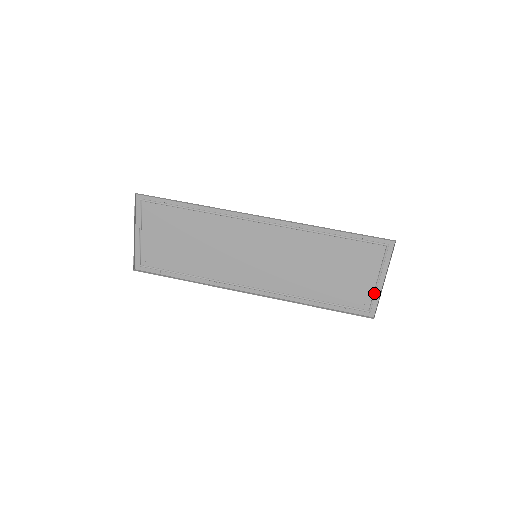
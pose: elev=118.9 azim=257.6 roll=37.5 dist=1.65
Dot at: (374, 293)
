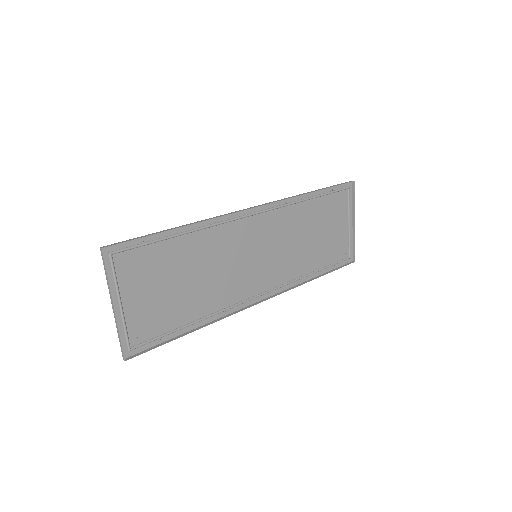
Dot at: (349, 238)
